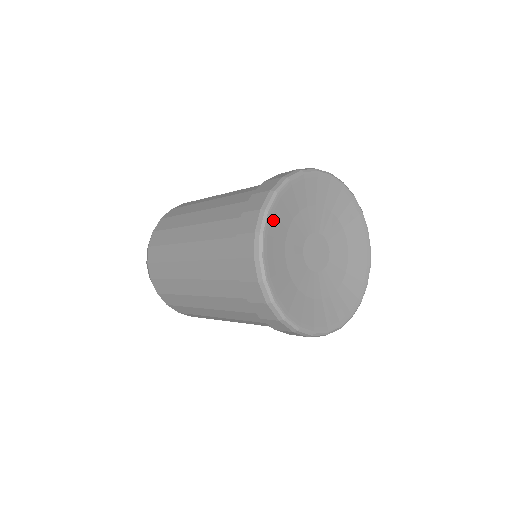
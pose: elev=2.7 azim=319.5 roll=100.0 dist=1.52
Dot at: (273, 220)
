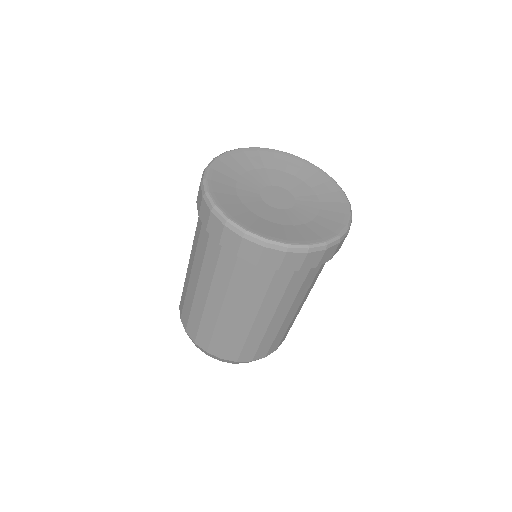
Dot at: (230, 158)
